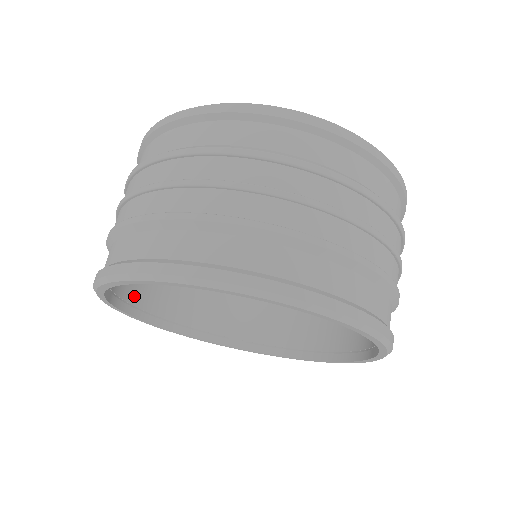
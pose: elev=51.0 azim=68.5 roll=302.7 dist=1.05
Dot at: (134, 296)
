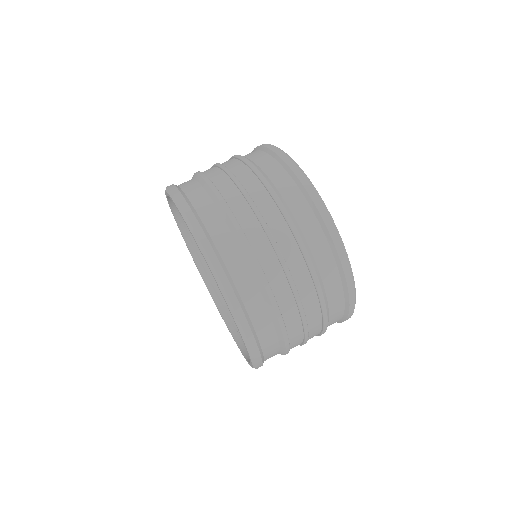
Dot at: occluded
